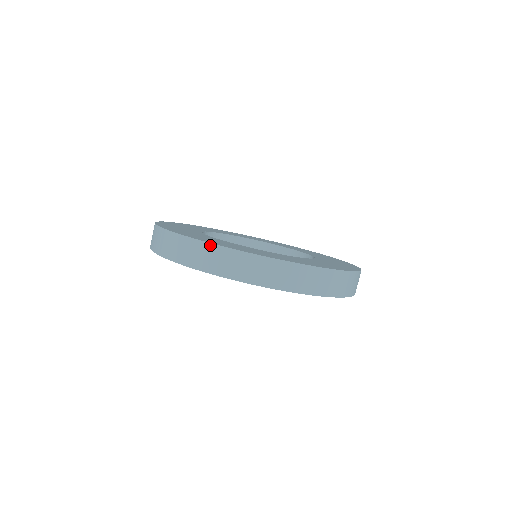
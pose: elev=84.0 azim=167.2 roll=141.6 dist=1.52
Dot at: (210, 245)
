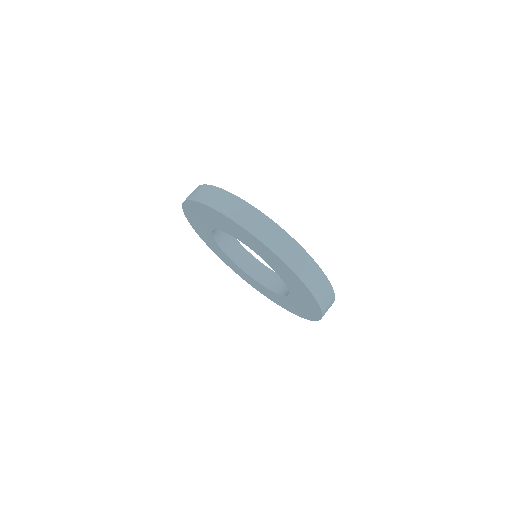
Dot at: occluded
